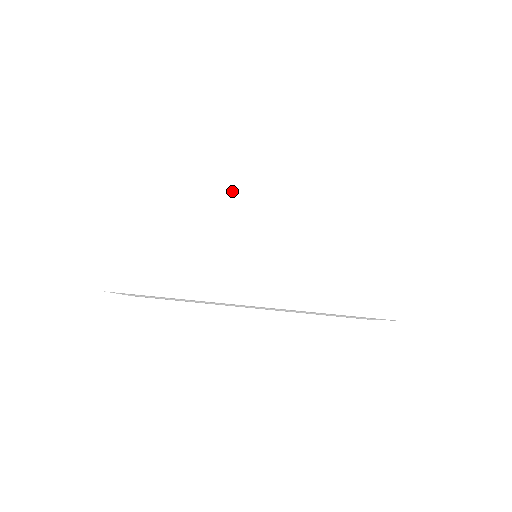
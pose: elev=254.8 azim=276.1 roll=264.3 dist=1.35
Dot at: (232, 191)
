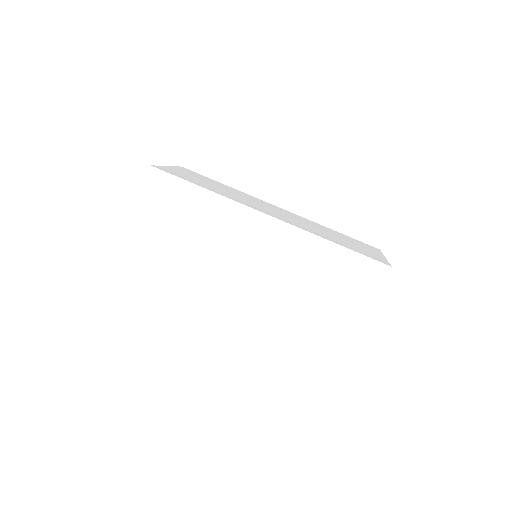
Dot at: (257, 198)
